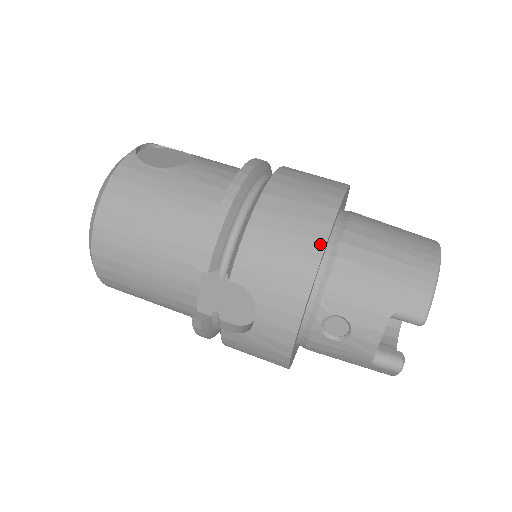
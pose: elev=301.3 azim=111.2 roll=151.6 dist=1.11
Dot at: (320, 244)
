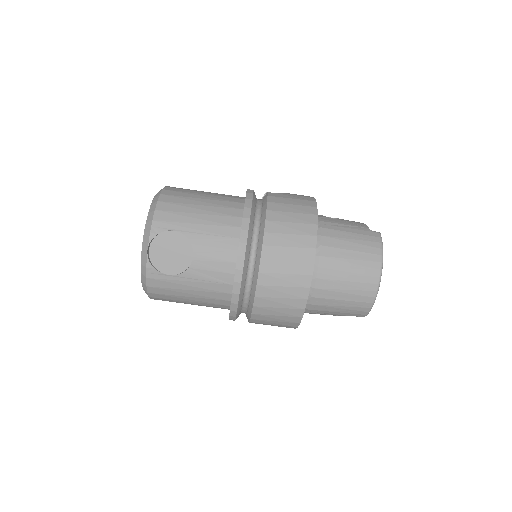
Dot at: (298, 319)
